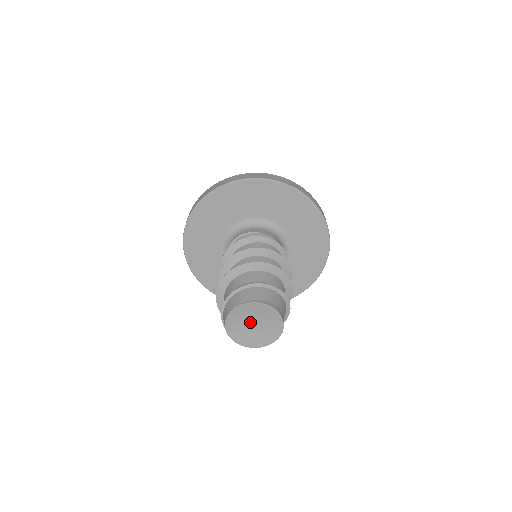
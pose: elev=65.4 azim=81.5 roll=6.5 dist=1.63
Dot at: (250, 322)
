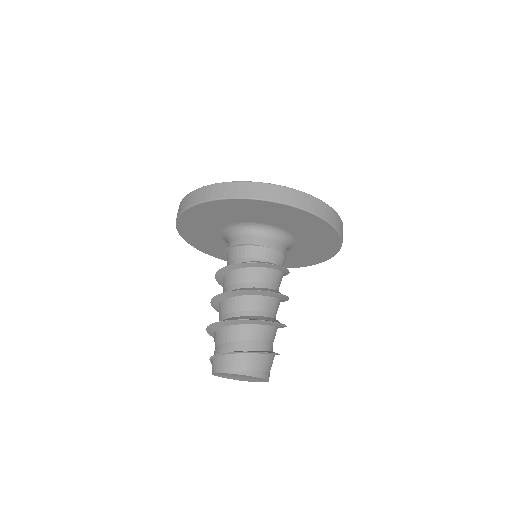
Dot at: (237, 375)
